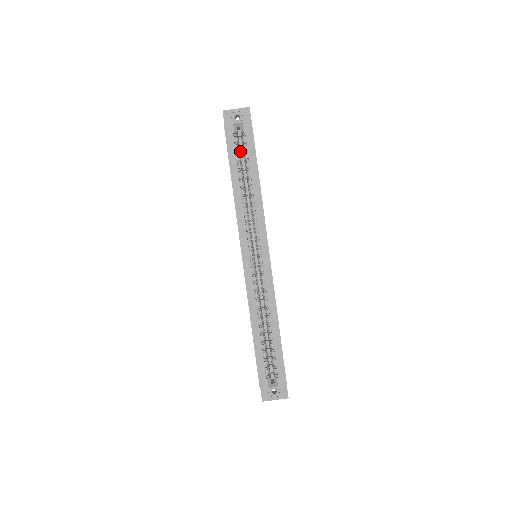
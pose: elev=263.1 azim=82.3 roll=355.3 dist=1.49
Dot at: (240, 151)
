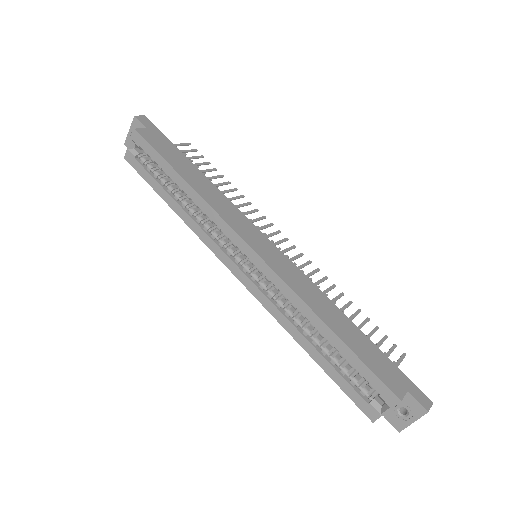
Dot at: occluded
